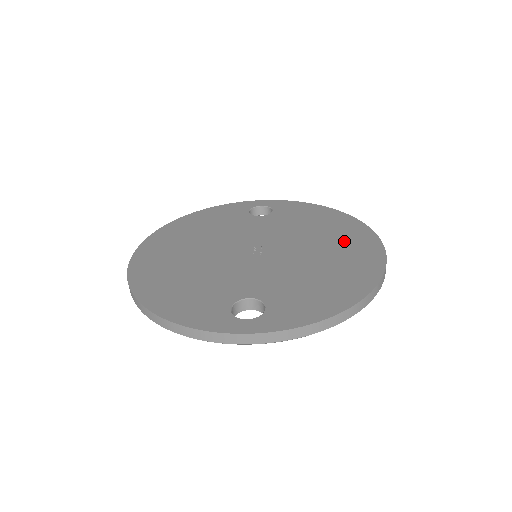
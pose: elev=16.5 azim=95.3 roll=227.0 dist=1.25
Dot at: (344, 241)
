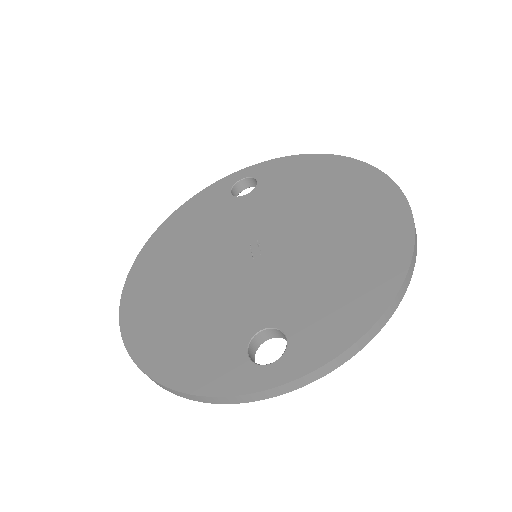
Dot at: (353, 201)
